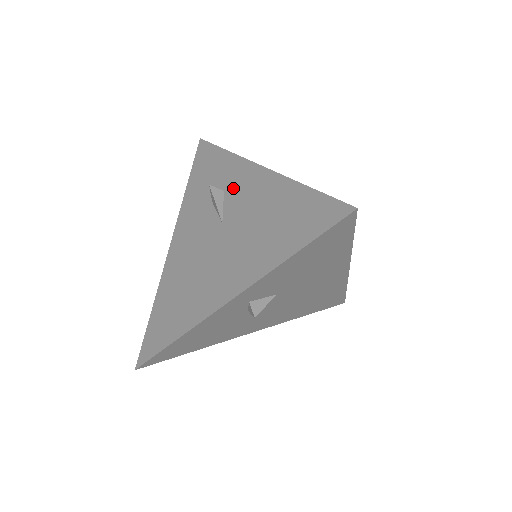
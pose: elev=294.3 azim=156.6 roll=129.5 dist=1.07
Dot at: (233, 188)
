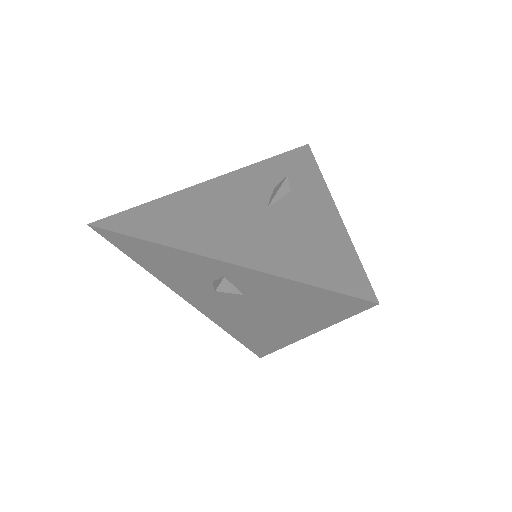
Dot at: (300, 197)
